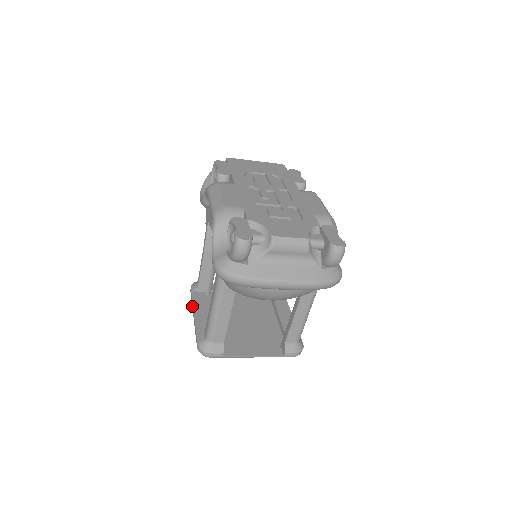
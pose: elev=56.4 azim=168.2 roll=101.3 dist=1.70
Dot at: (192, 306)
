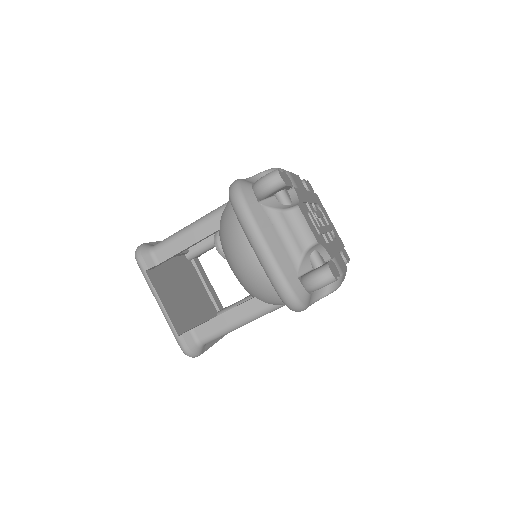
Dot at: occluded
